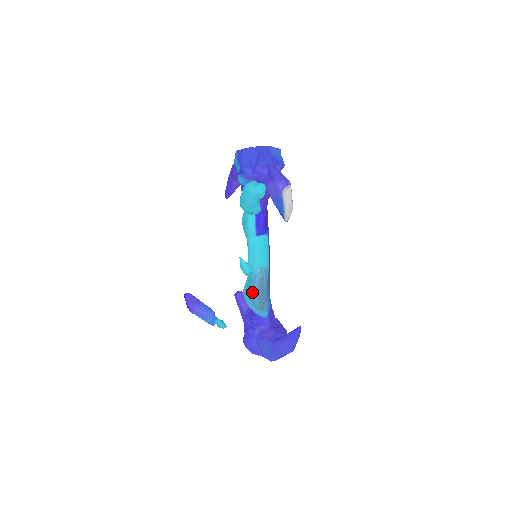
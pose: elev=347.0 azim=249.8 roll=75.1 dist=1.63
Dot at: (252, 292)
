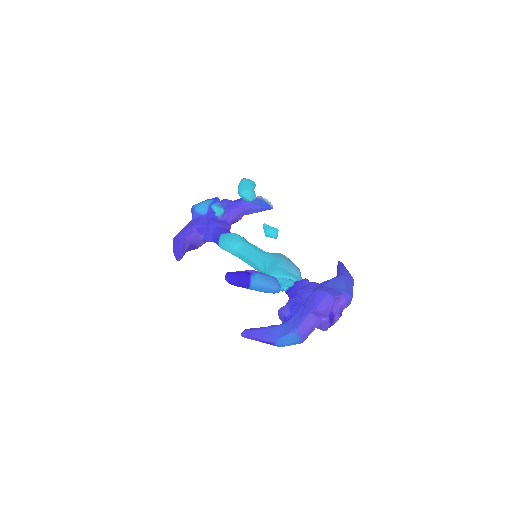
Dot at: (284, 259)
